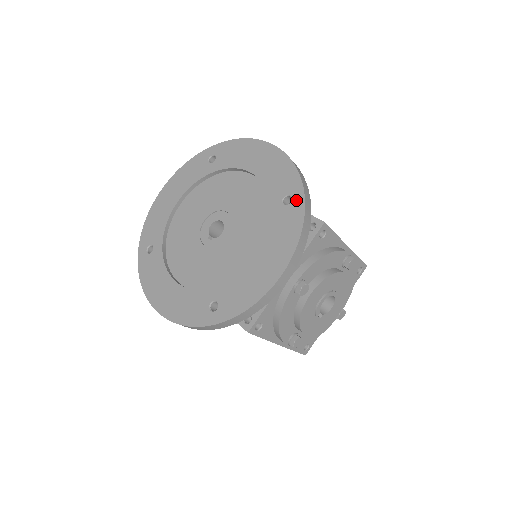
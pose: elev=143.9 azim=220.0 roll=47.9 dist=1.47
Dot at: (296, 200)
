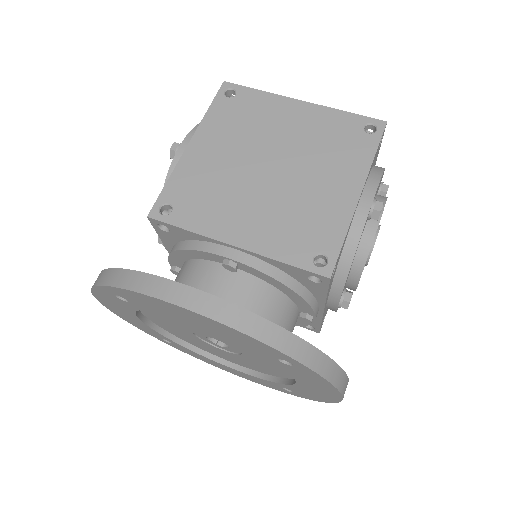
Dot at: (299, 367)
